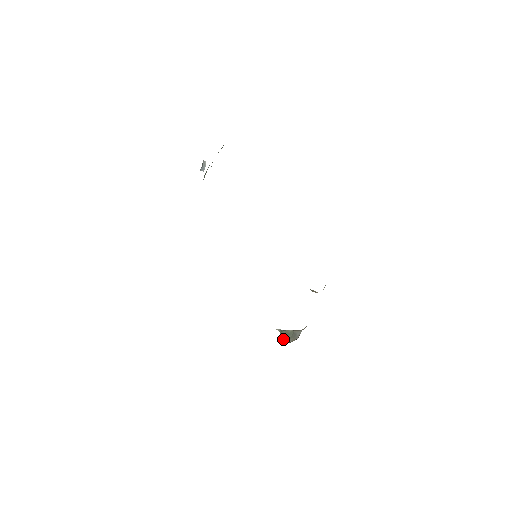
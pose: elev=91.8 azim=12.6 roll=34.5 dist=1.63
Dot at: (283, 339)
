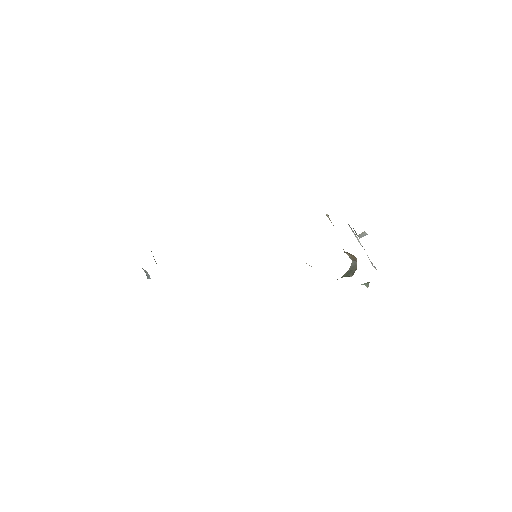
Dot at: occluded
